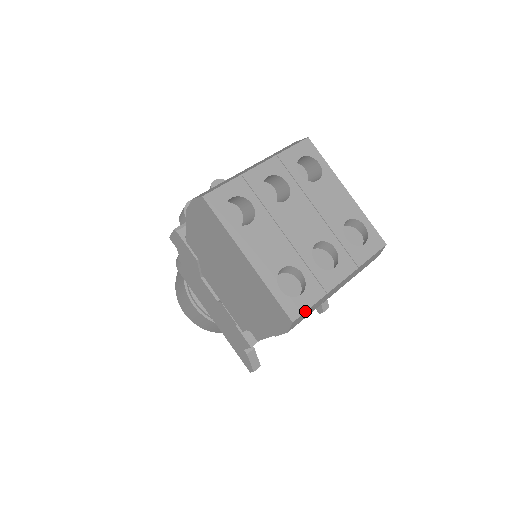
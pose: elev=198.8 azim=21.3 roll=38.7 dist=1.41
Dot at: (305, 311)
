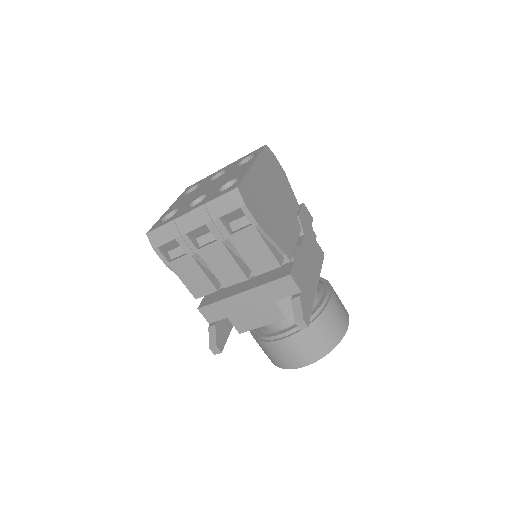
Dot at: (156, 228)
